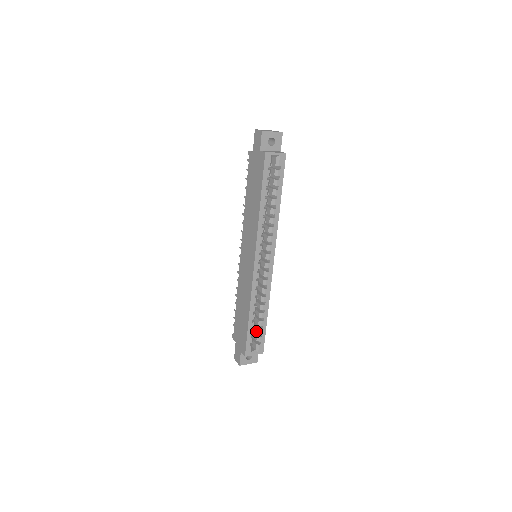
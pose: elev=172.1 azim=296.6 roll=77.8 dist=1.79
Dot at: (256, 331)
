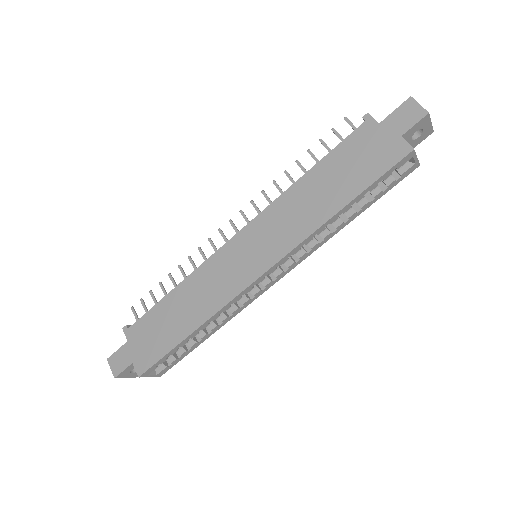
Dot at: occluded
